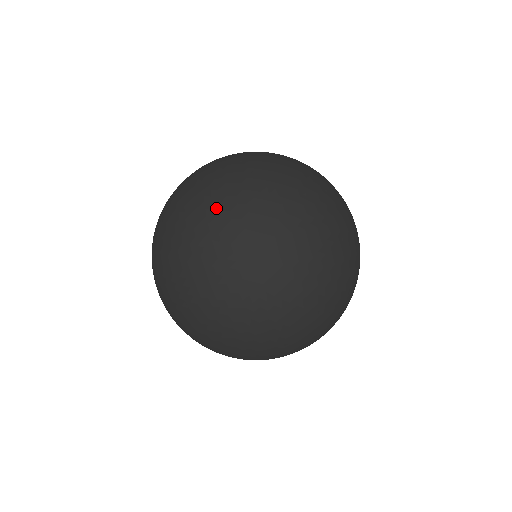
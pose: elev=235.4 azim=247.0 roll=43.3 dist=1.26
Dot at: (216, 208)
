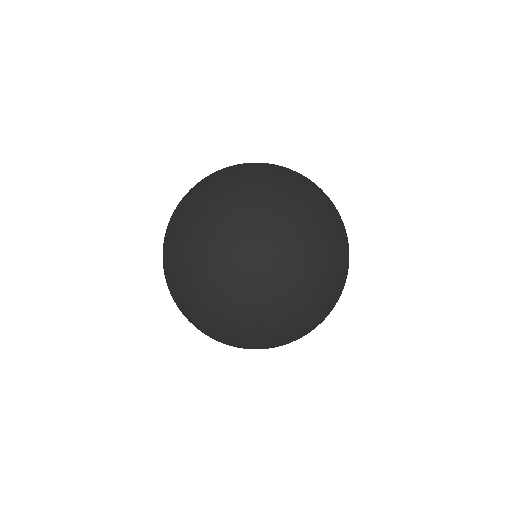
Dot at: (177, 206)
